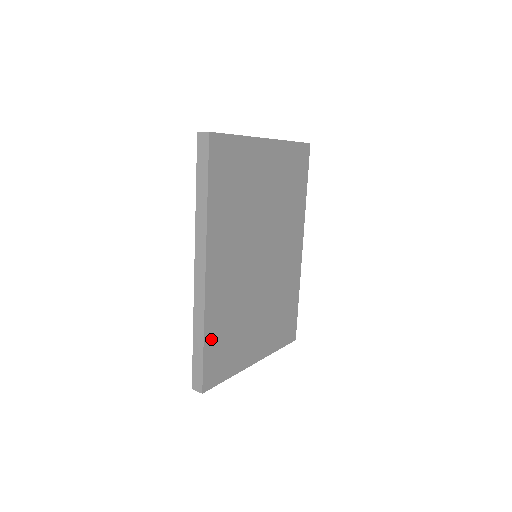
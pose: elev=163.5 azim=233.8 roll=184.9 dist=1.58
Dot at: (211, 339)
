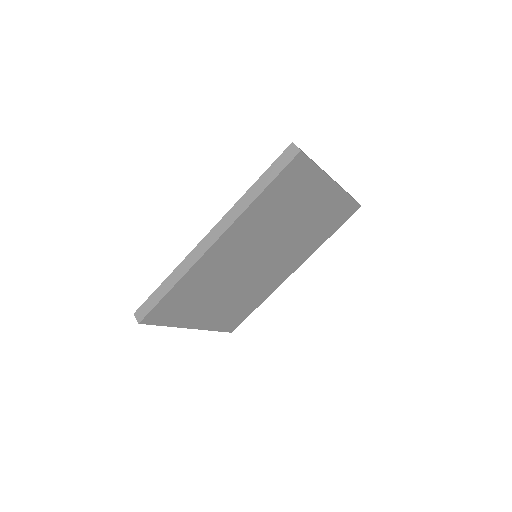
Dot at: (177, 291)
